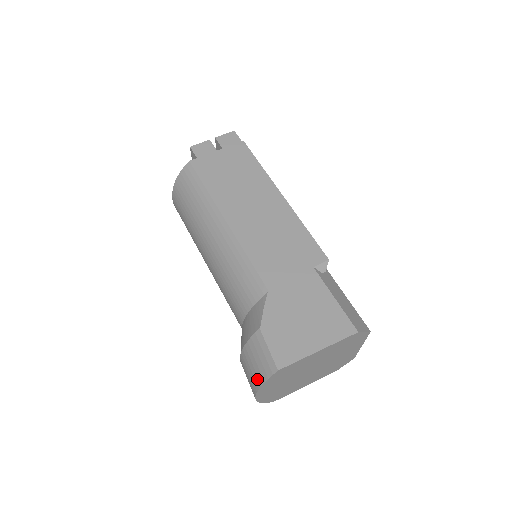
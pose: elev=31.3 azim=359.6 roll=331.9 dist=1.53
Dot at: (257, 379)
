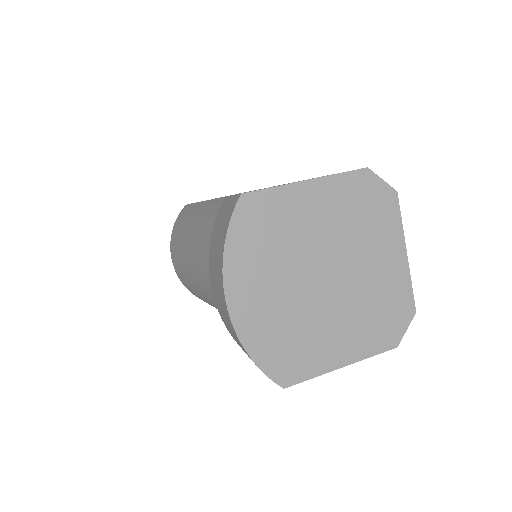
Dot at: (220, 248)
